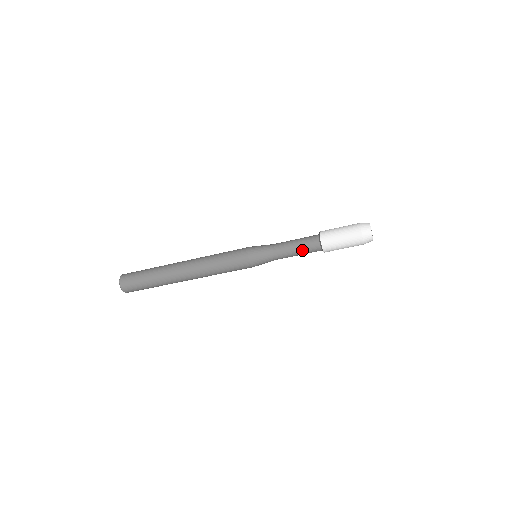
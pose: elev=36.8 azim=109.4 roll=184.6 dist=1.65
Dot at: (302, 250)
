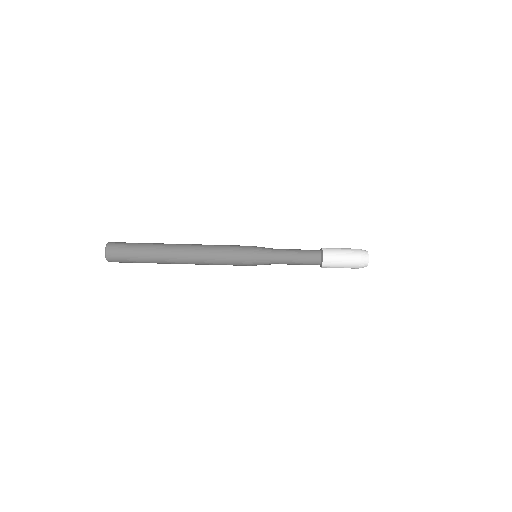
Dot at: (303, 250)
